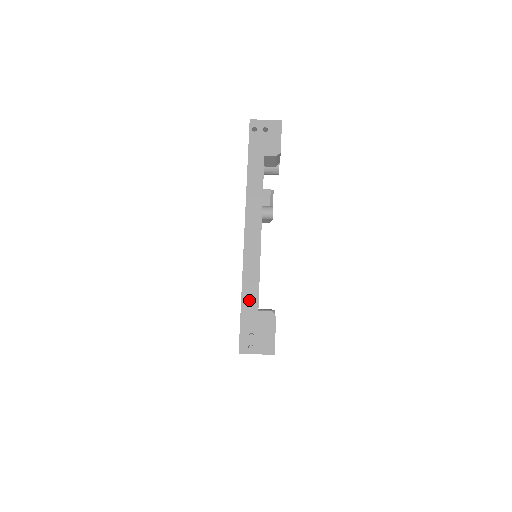
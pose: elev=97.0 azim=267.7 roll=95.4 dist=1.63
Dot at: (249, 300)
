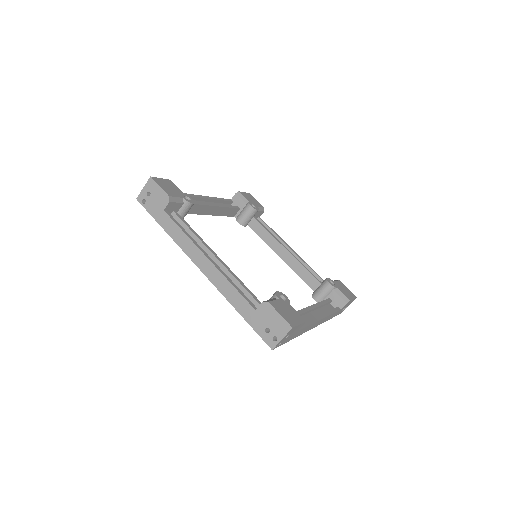
Dot at: (244, 310)
